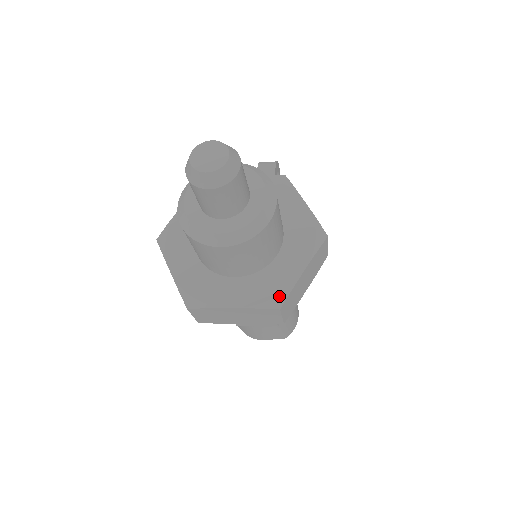
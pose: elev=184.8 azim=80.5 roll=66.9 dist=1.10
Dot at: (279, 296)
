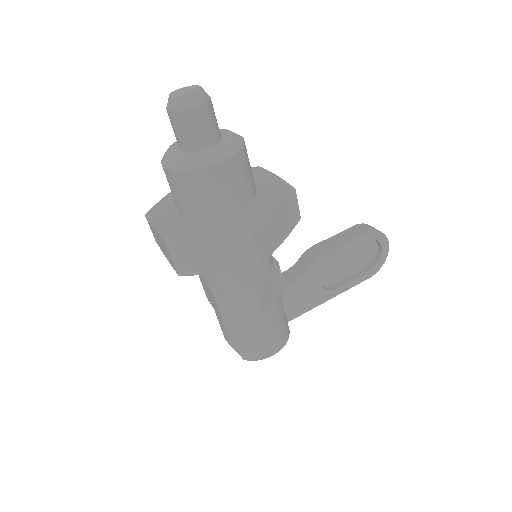
Dot at: (177, 239)
